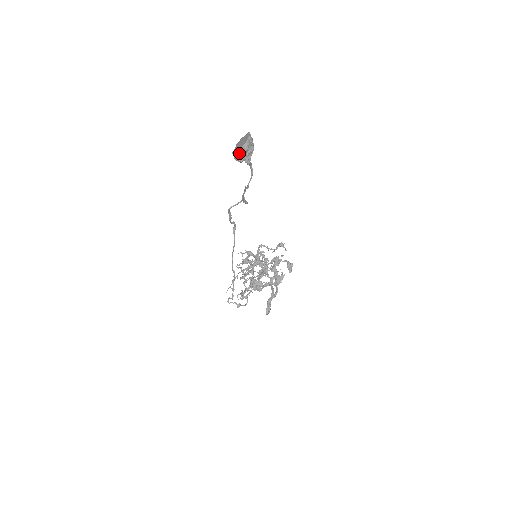
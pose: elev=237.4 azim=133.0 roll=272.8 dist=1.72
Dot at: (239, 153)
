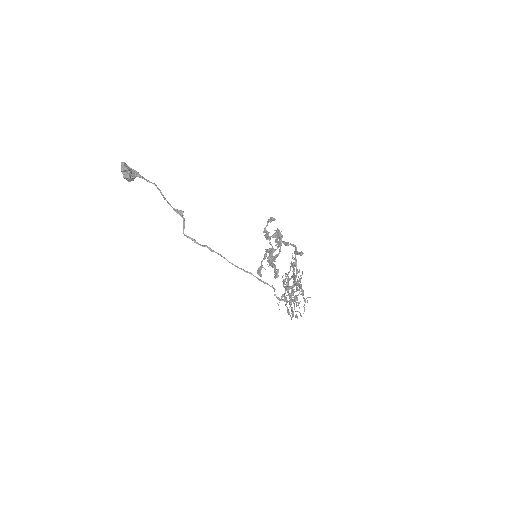
Dot at: (122, 168)
